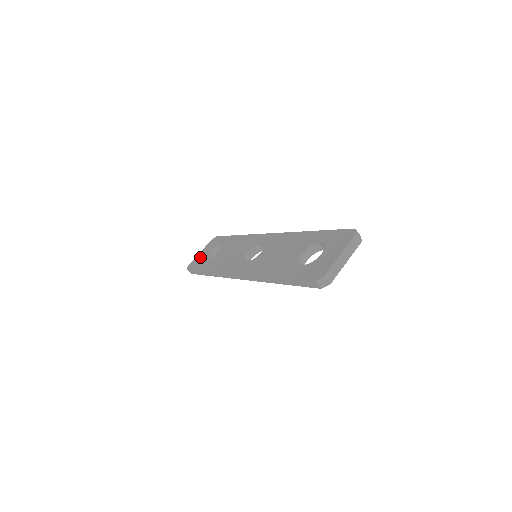
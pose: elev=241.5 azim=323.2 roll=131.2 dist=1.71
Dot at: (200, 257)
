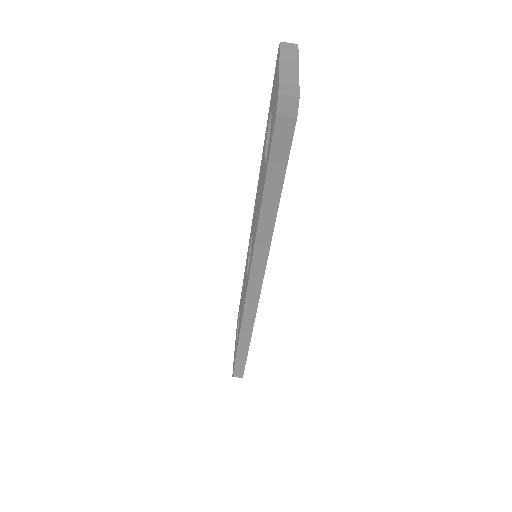
Dot at: occluded
